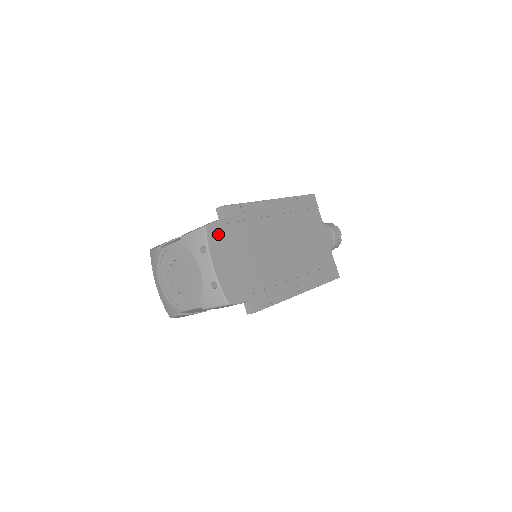
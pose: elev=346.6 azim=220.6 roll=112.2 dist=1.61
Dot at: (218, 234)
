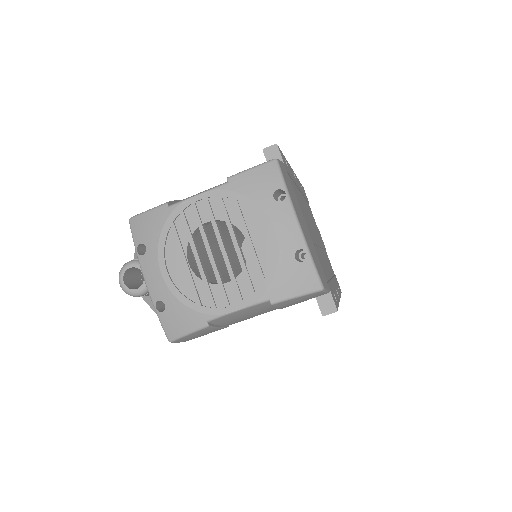
Dot at: (287, 179)
